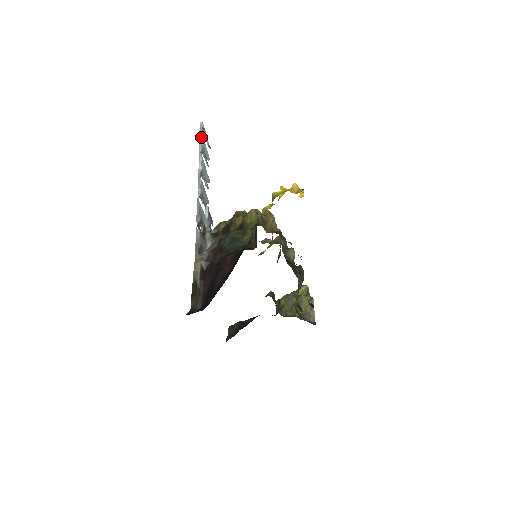
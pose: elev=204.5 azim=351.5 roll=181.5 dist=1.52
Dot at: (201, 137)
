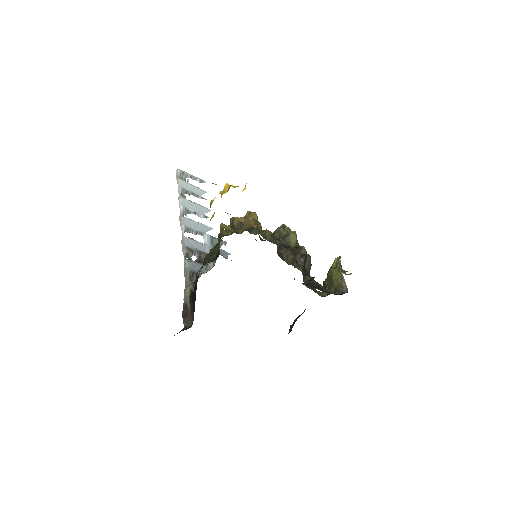
Dot at: (179, 182)
